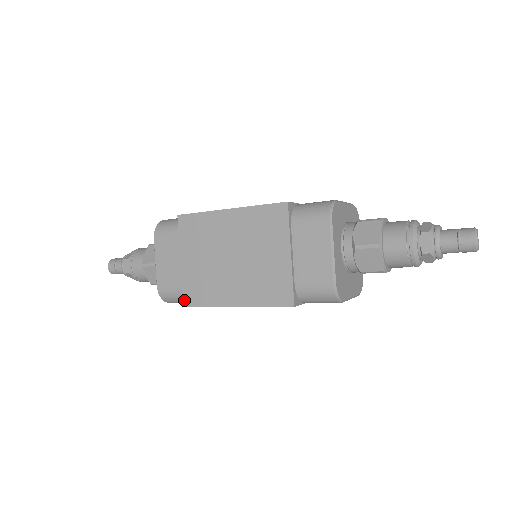
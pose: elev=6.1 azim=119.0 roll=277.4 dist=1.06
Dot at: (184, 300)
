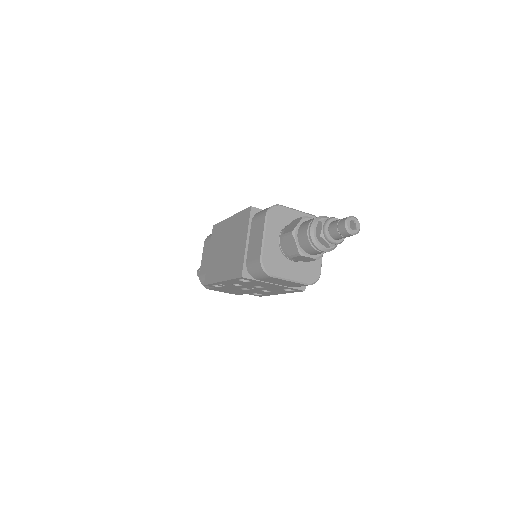
Dot at: (205, 281)
